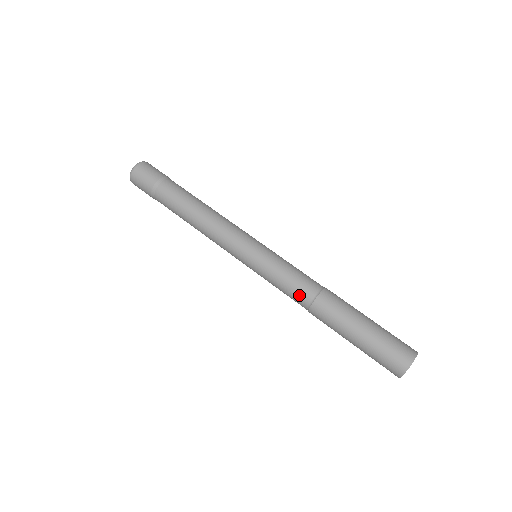
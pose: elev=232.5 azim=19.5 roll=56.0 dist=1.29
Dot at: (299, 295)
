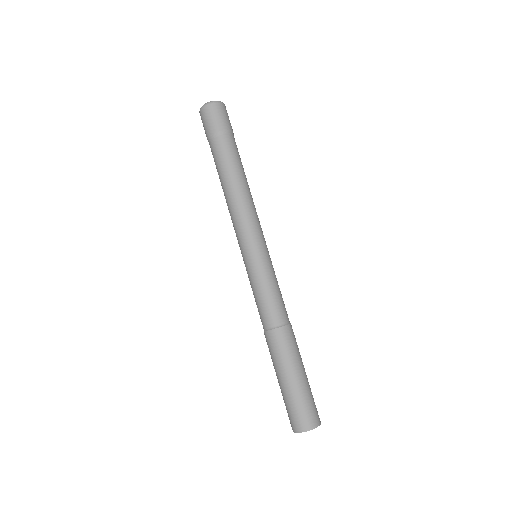
Dot at: (260, 317)
